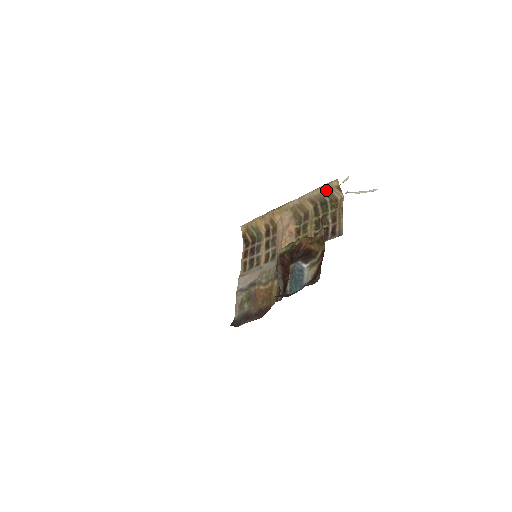
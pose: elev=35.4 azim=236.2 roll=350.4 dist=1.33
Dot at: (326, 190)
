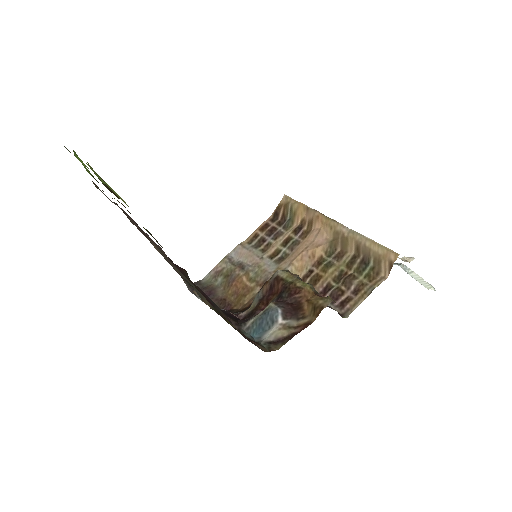
Dot at: (379, 253)
